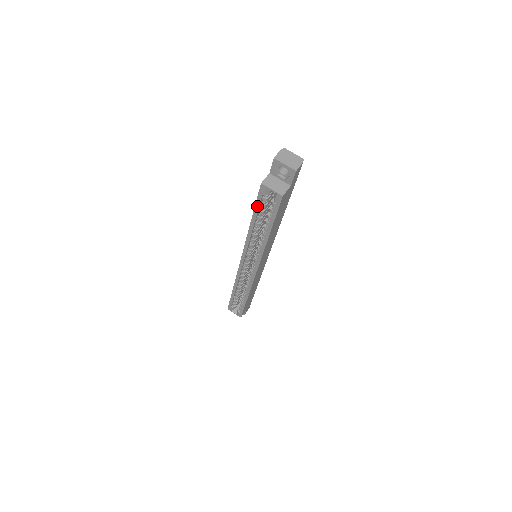
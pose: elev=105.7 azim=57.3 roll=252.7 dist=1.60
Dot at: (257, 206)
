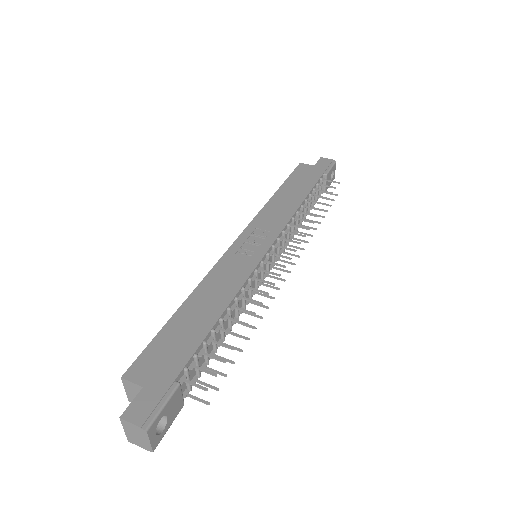
Dot at: (156, 339)
